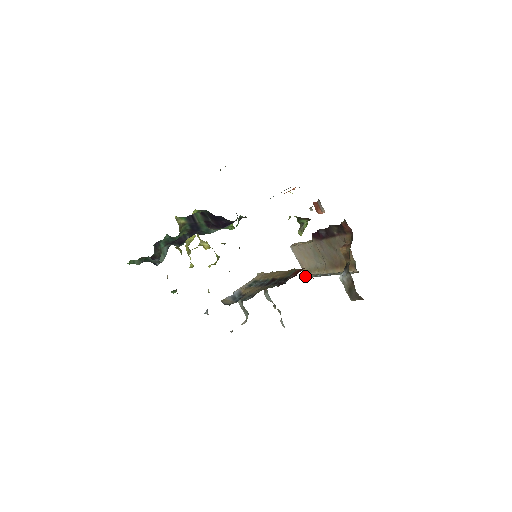
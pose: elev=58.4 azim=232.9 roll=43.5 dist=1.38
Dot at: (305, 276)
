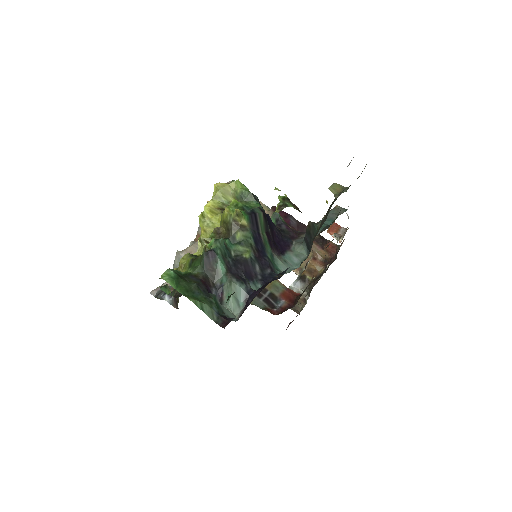
Dot at: occluded
